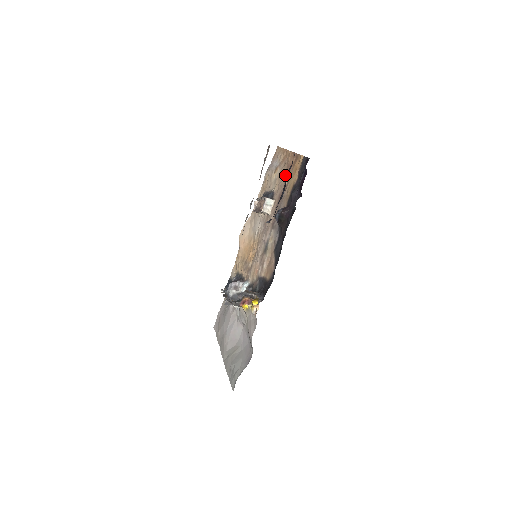
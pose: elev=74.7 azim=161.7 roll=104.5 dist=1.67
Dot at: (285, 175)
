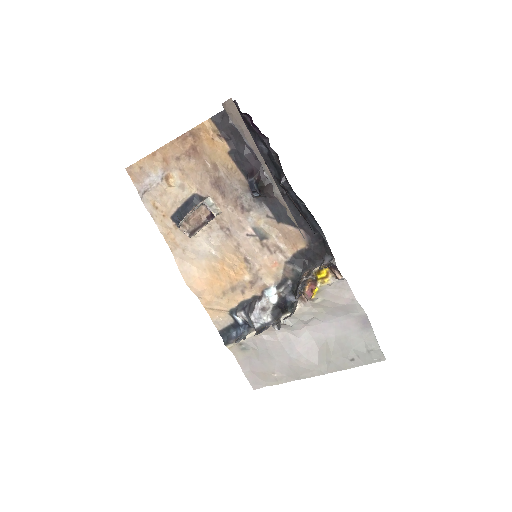
Dot at: (196, 163)
